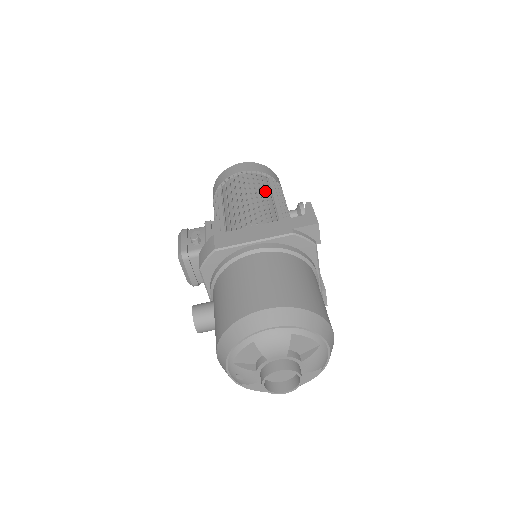
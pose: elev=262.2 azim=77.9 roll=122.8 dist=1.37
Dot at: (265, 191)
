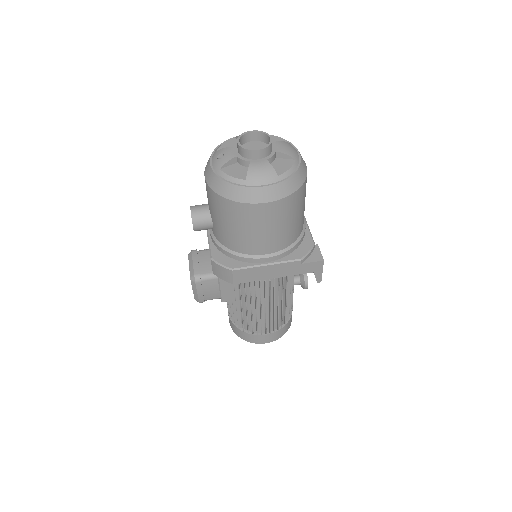
Dot at: occluded
